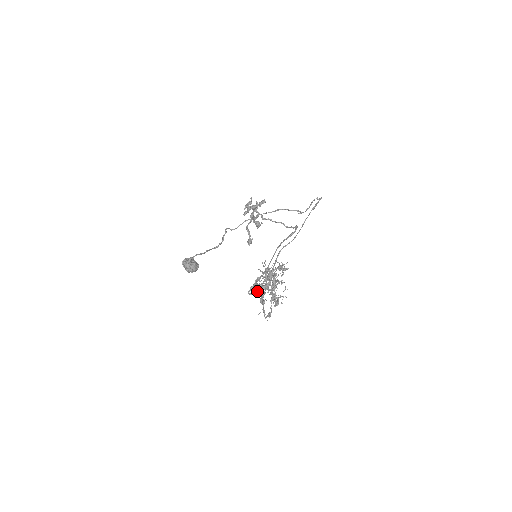
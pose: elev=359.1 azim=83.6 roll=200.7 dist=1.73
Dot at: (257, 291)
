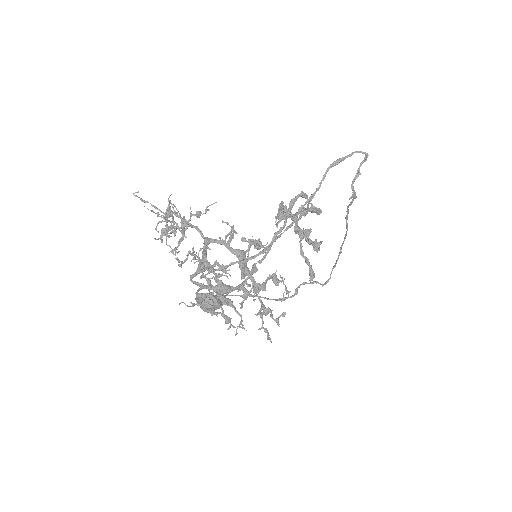
Dot at: occluded
